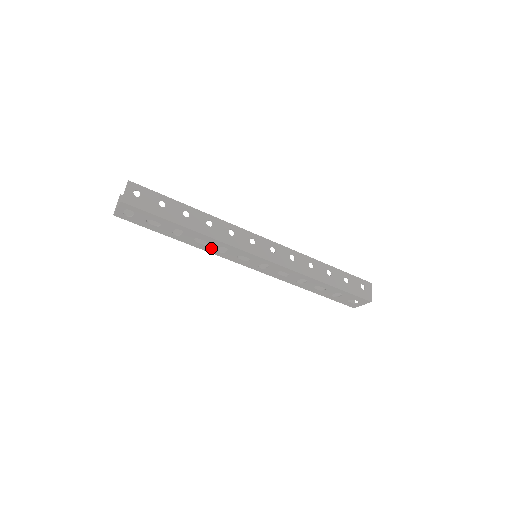
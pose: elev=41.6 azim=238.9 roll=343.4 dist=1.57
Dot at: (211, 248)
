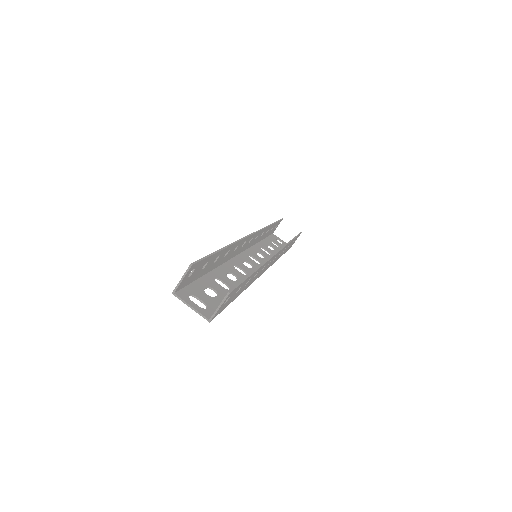
Dot at: (231, 270)
